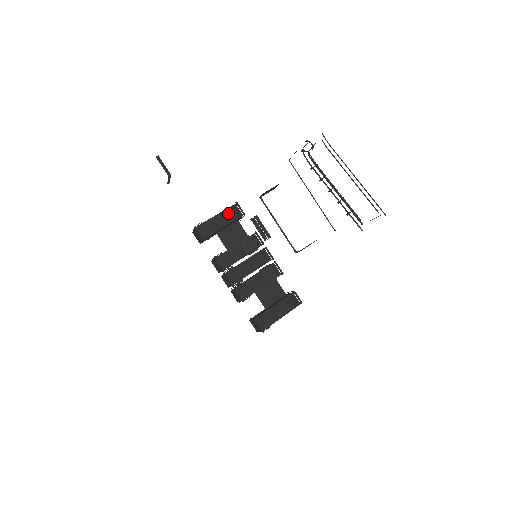
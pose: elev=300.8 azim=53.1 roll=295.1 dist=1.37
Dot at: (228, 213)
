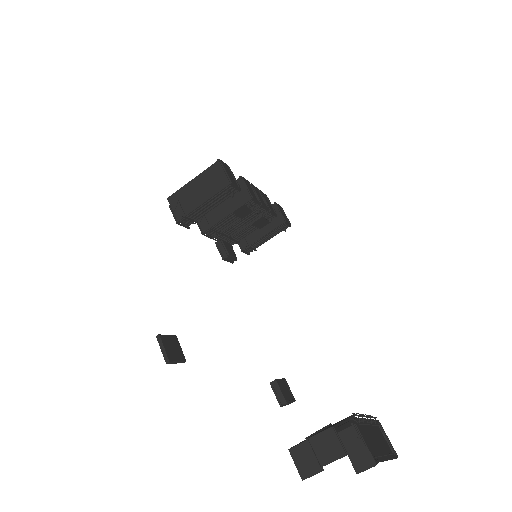
Dot at: (218, 194)
